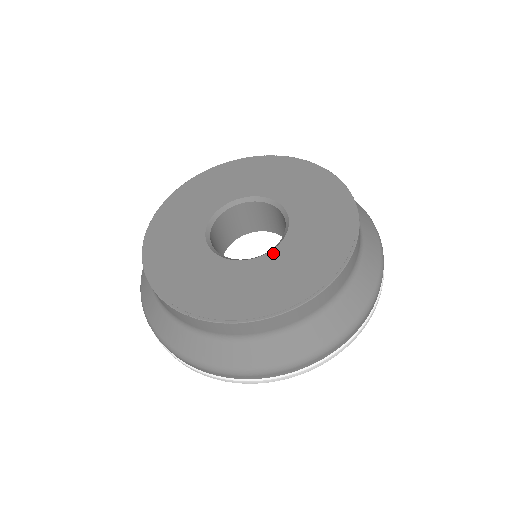
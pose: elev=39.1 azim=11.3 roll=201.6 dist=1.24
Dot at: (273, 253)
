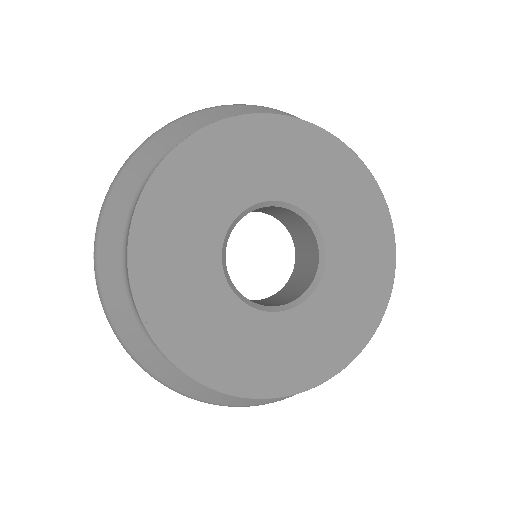
Dot at: (330, 256)
